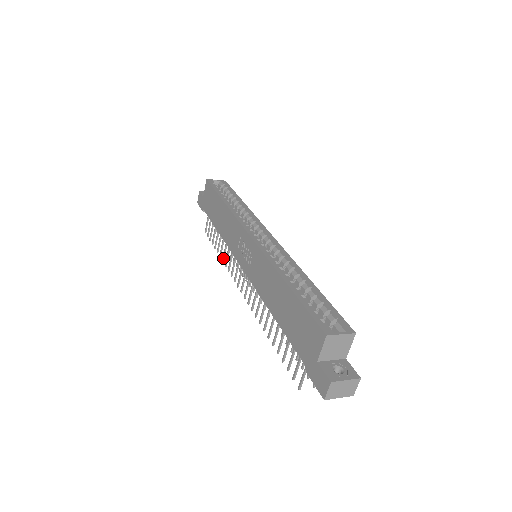
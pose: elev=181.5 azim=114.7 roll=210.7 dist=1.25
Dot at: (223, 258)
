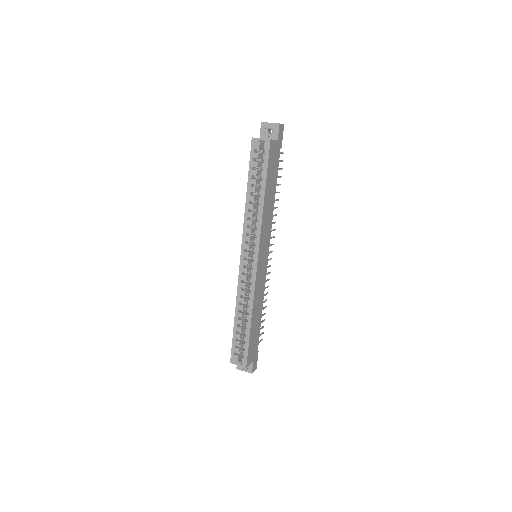
Dot at: occluded
